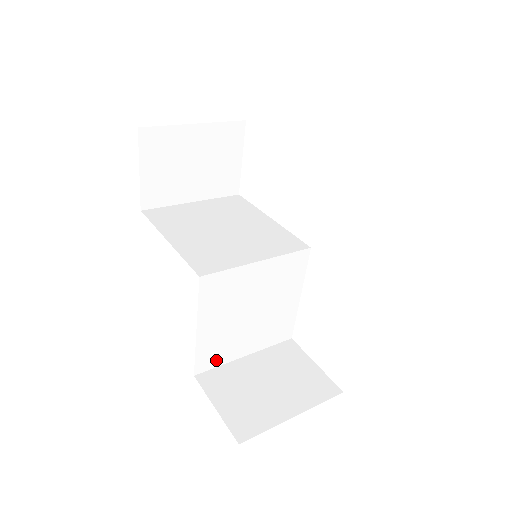
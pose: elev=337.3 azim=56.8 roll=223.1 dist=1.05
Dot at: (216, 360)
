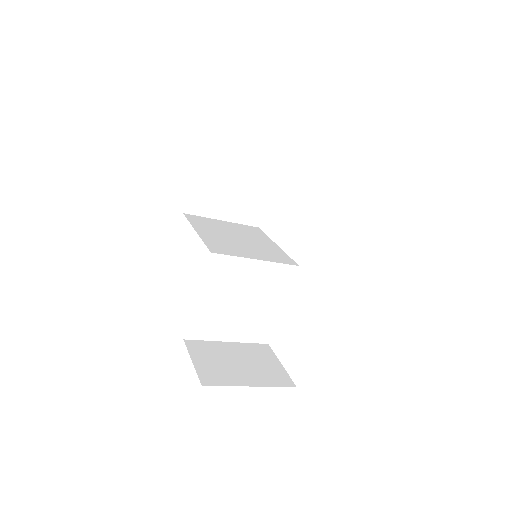
Dot at: (204, 333)
